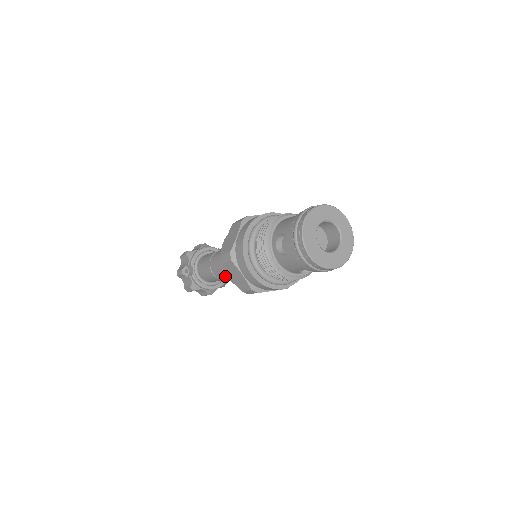
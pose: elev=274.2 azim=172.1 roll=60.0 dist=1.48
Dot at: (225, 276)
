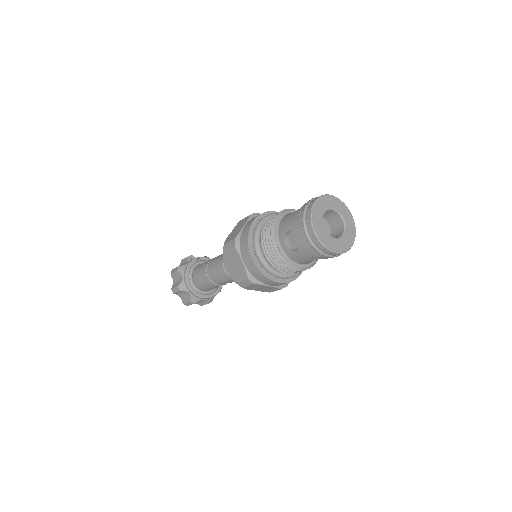
Dot at: (215, 264)
